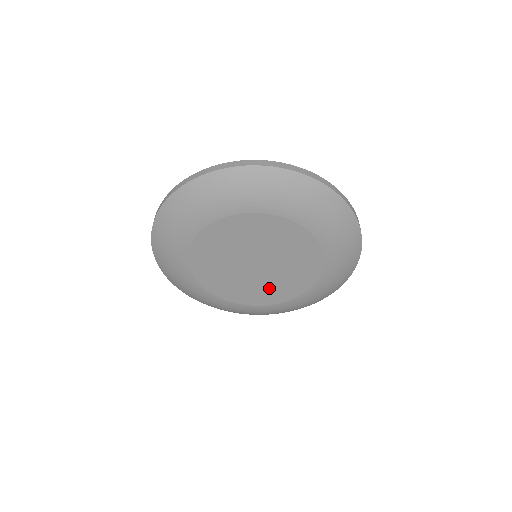
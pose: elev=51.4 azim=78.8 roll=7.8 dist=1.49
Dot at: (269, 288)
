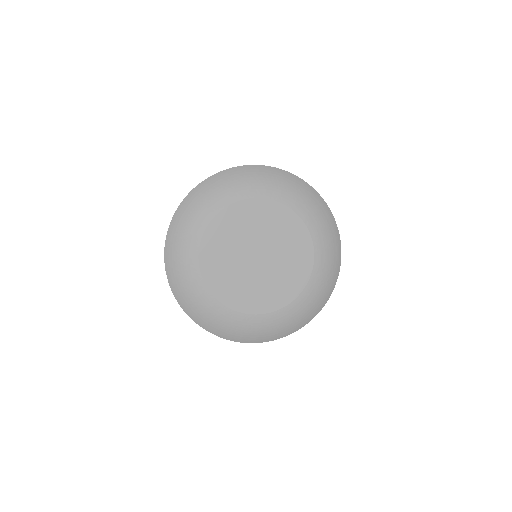
Dot at: (262, 290)
